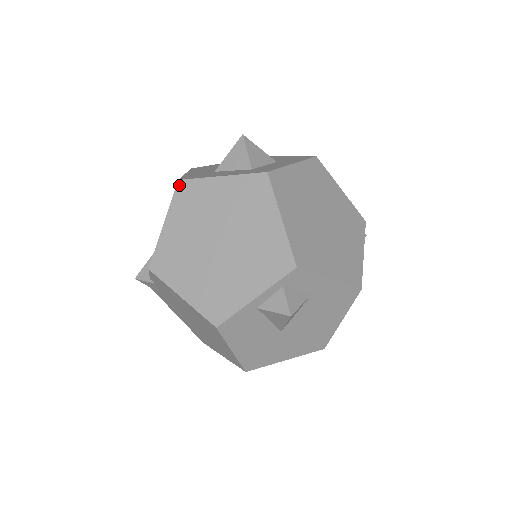
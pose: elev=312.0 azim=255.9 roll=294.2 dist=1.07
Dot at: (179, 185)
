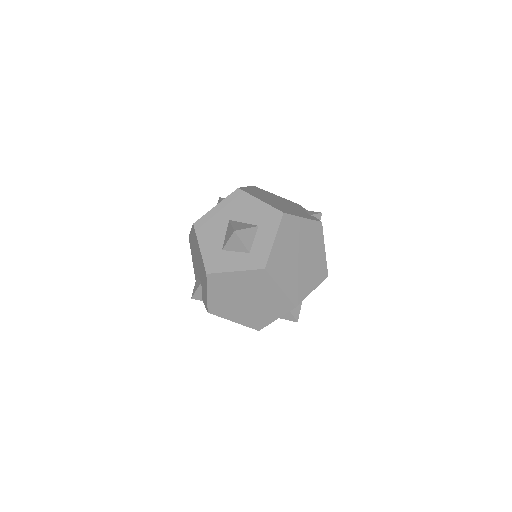
Dot at: (208, 276)
